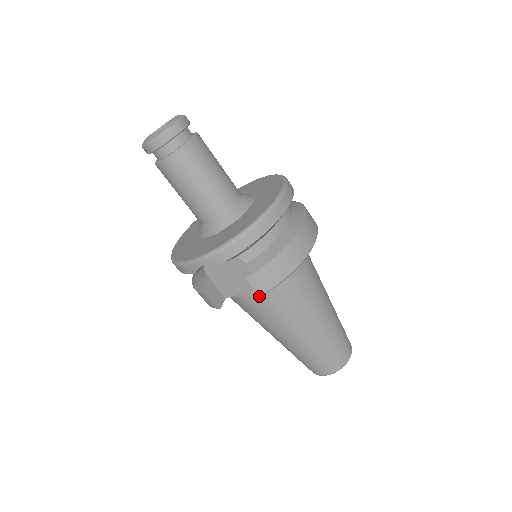
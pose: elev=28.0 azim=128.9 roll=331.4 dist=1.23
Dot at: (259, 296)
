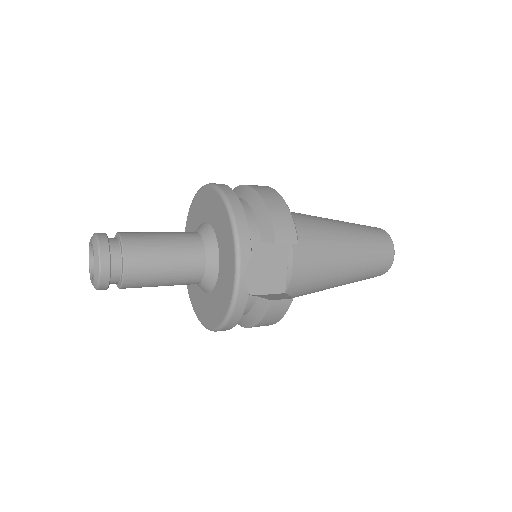
Dot at: (296, 256)
